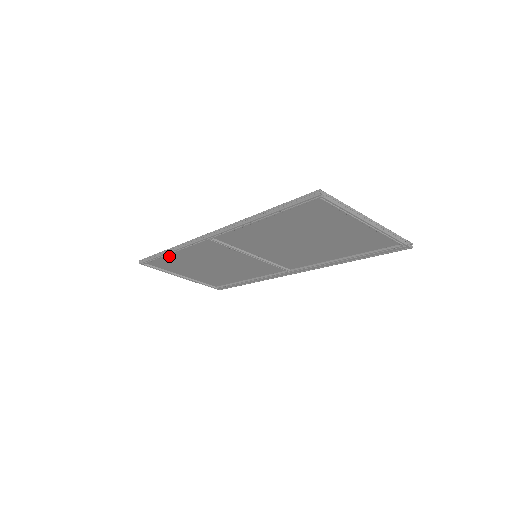
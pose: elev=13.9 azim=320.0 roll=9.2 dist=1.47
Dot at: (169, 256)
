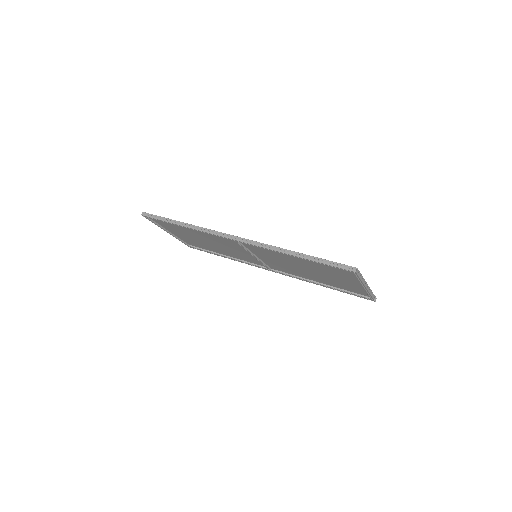
Dot at: occluded
